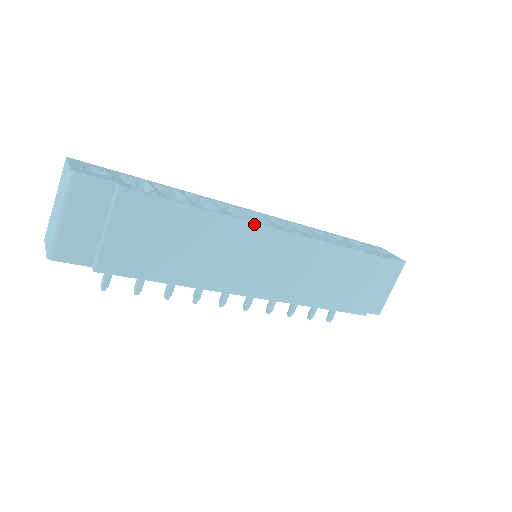
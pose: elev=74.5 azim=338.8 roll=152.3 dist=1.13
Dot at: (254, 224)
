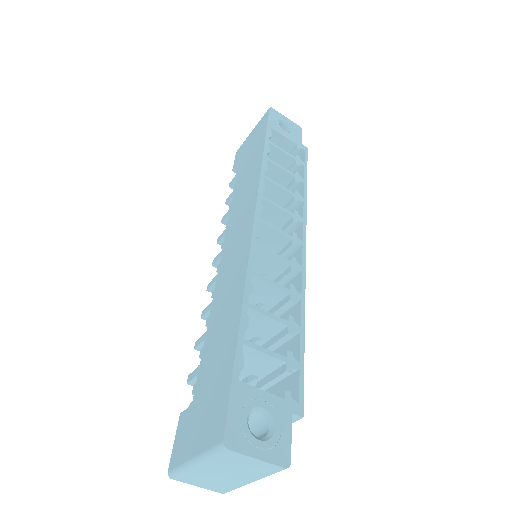
Dot at: (304, 274)
